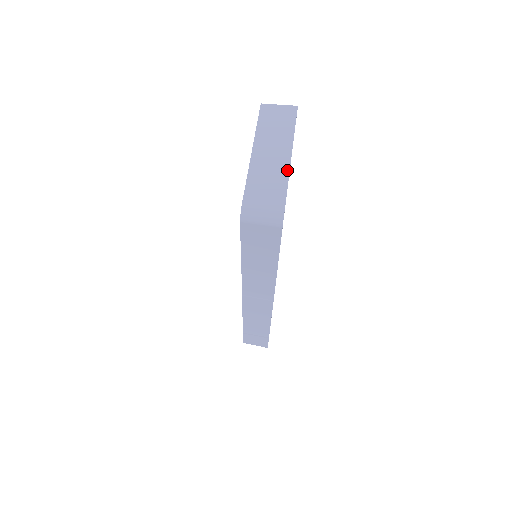
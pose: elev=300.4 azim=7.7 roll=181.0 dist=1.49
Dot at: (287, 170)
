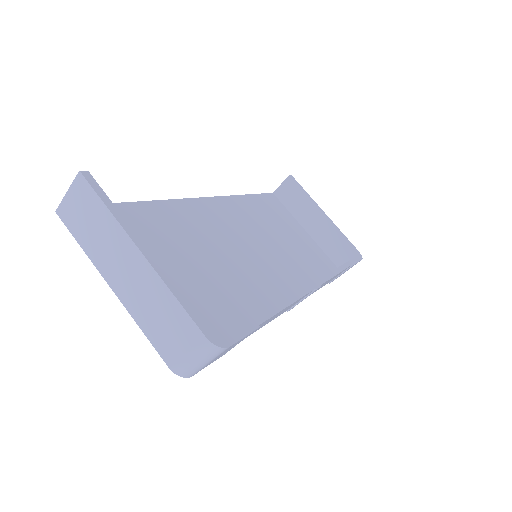
Dot at: (158, 280)
